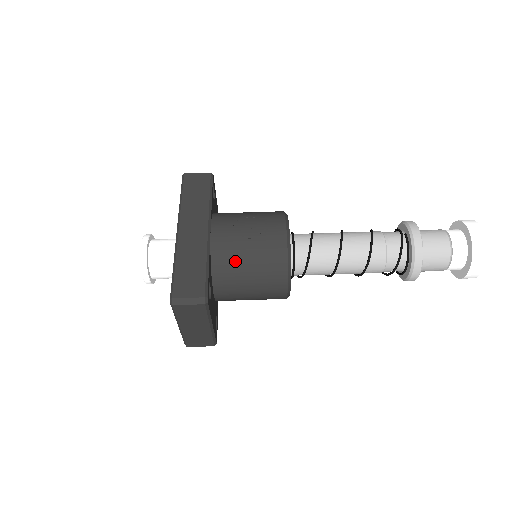
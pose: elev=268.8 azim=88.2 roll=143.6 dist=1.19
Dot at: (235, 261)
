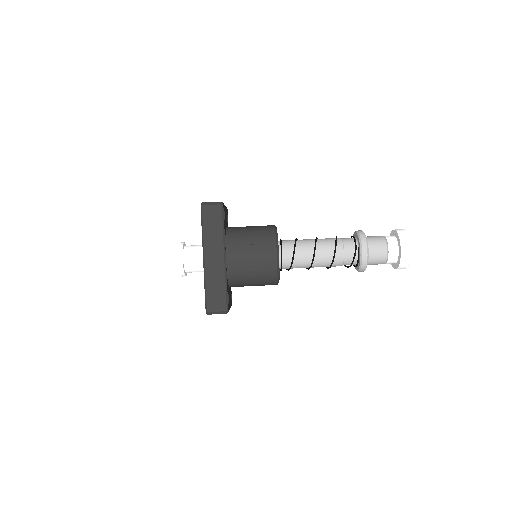
Dot at: (243, 277)
